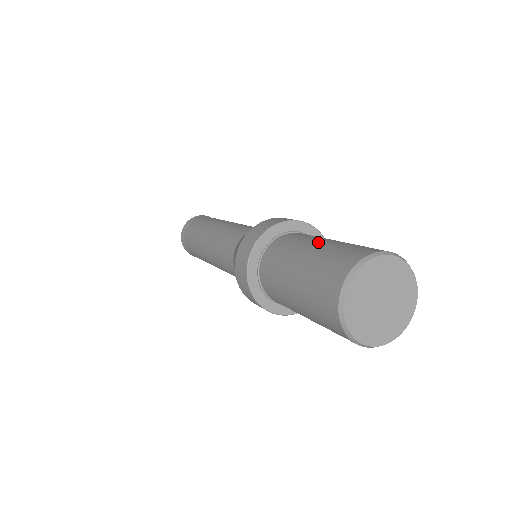
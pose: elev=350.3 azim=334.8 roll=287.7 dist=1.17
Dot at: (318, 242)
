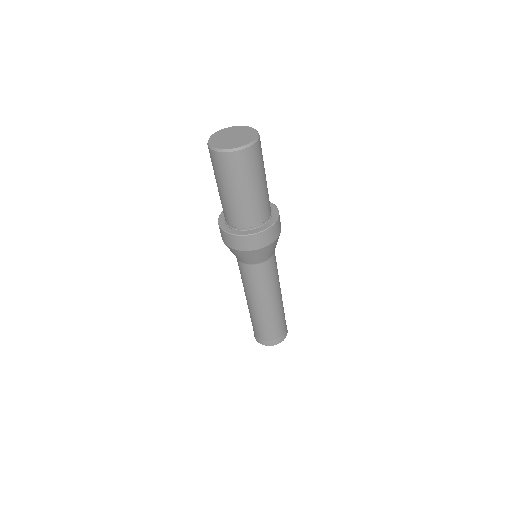
Dot at: occluded
